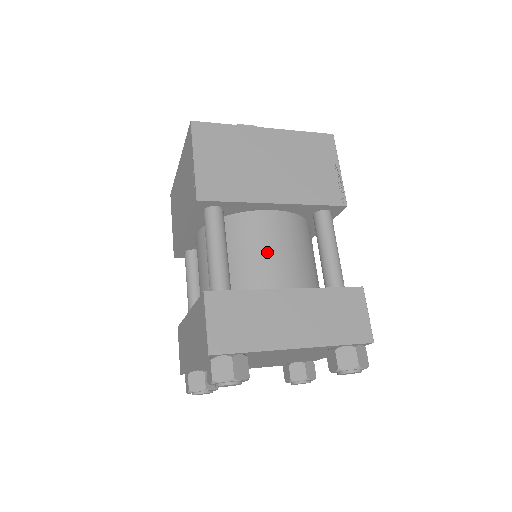
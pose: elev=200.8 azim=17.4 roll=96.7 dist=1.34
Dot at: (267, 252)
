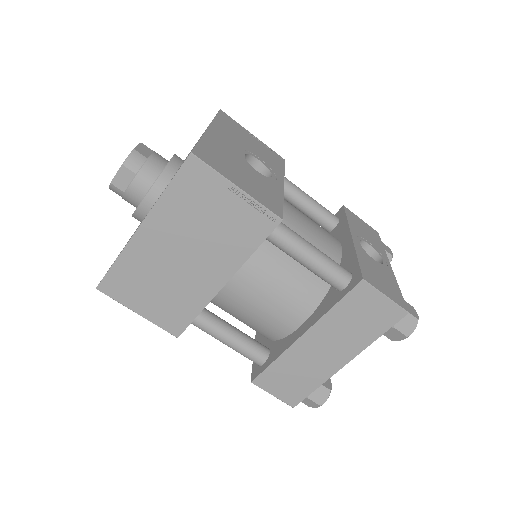
Dot at: (260, 309)
